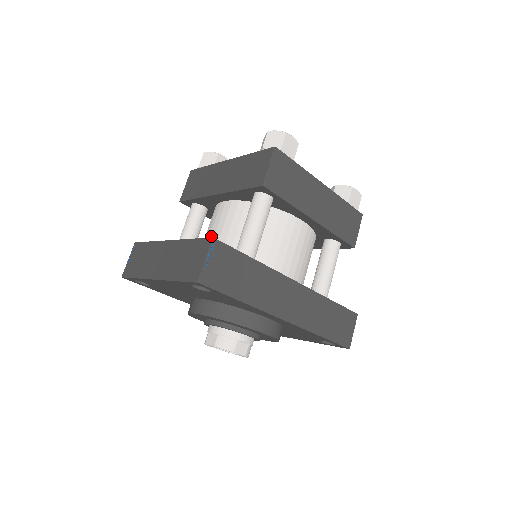
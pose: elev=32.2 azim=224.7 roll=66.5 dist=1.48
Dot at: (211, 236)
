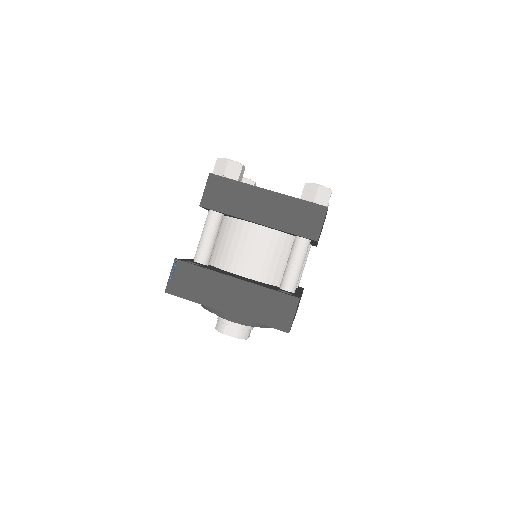
Dot at: (245, 255)
